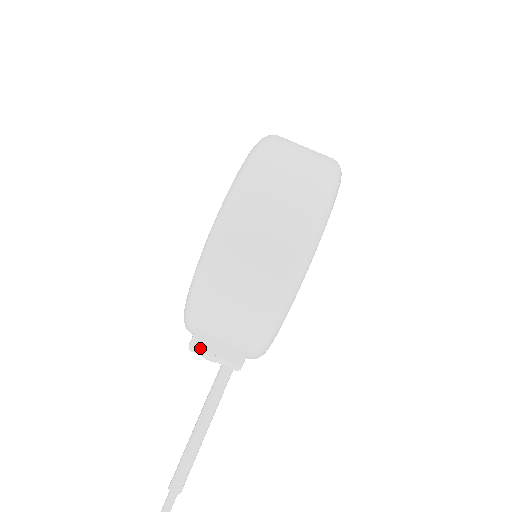
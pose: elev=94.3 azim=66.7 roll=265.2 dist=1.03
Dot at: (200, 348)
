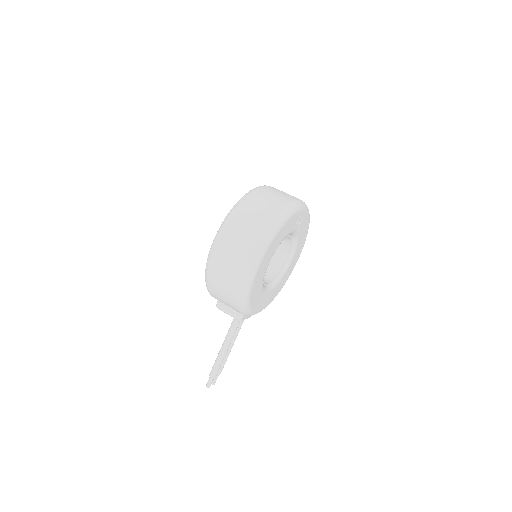
Dot at: (221, 308)
